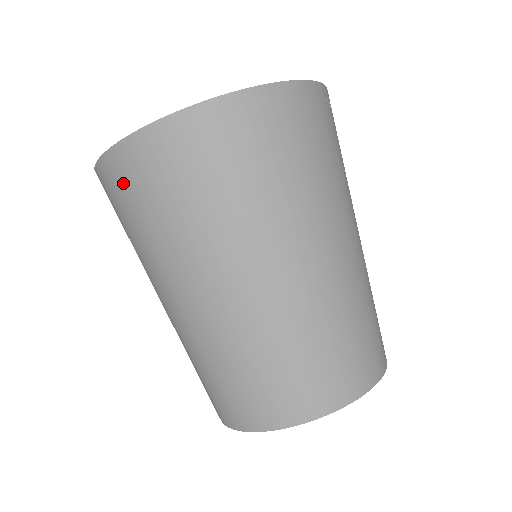
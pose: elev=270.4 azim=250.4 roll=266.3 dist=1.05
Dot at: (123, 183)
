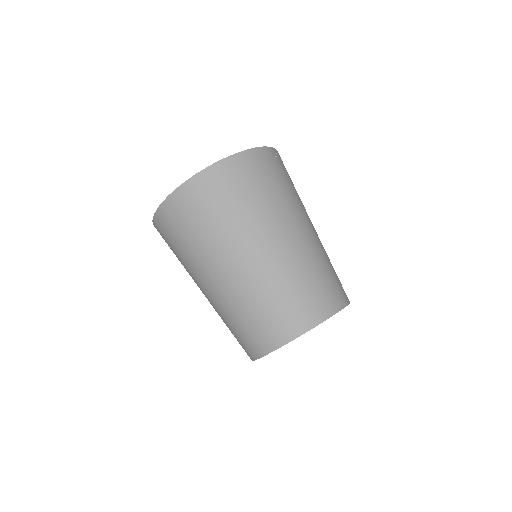
Dot at: (169, 224)
